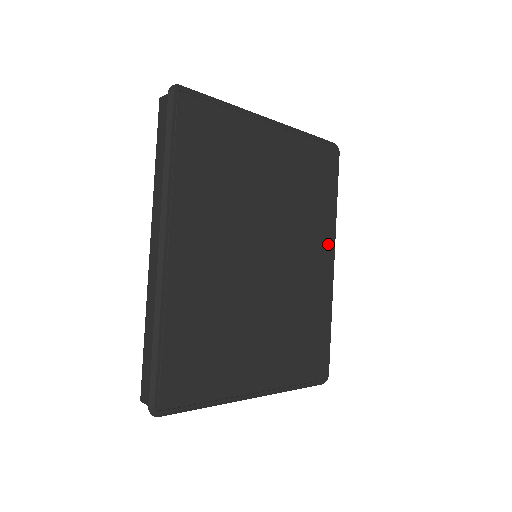
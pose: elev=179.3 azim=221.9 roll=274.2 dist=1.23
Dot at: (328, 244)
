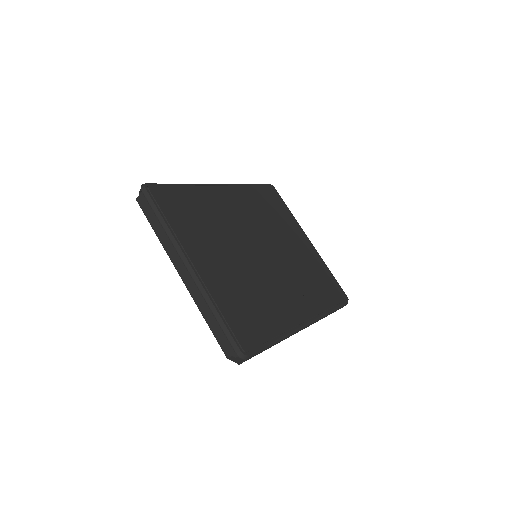
Dot at: (309, 310)
